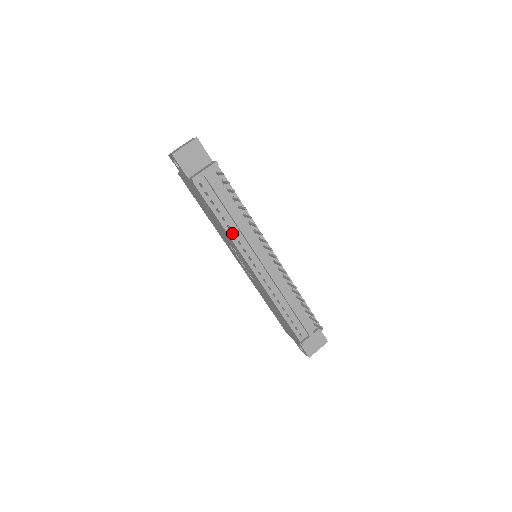
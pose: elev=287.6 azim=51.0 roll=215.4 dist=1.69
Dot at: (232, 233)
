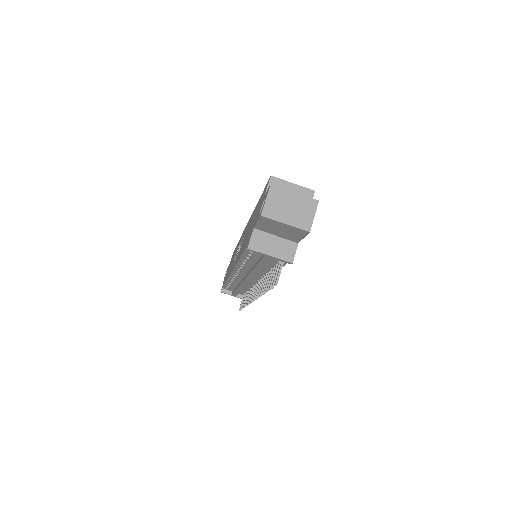
Dot at: (243, 264)
